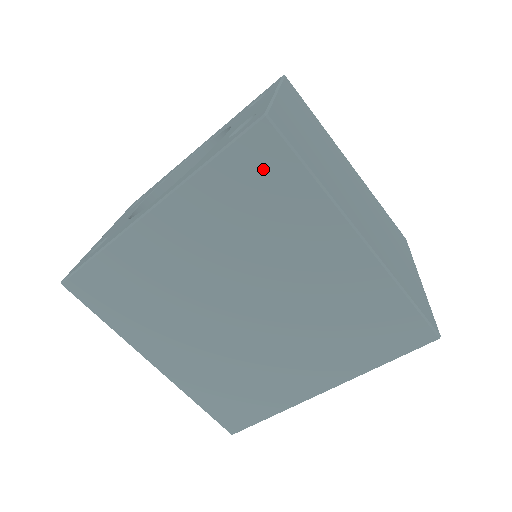
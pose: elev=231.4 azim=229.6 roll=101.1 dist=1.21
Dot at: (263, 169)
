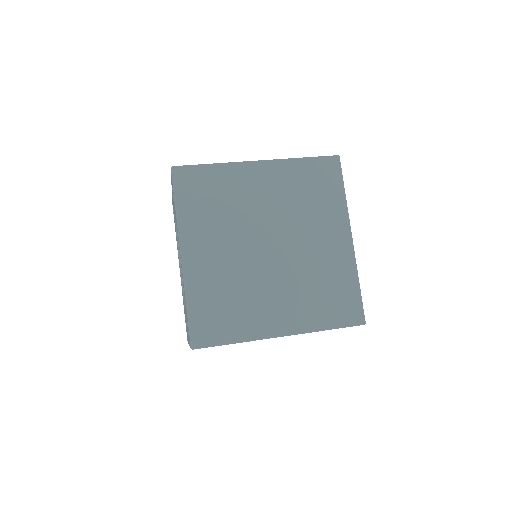
Dot at: (195, 184)
